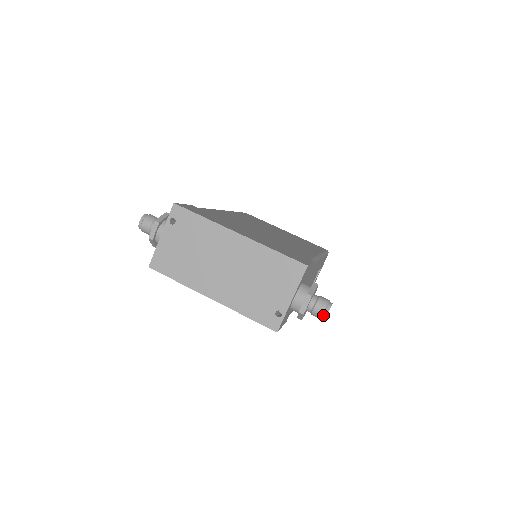
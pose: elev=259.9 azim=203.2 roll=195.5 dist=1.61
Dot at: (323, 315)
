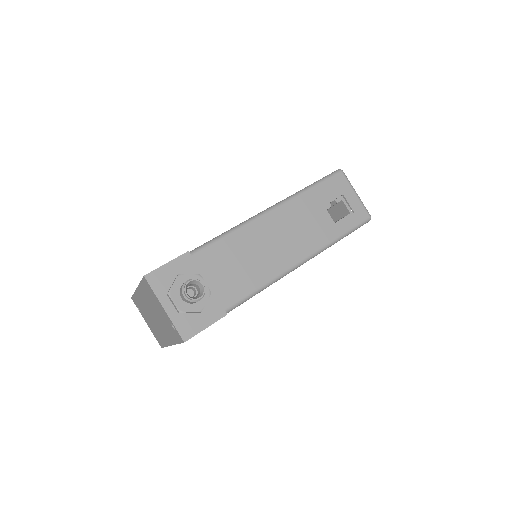
Dot at: (188, 299)
